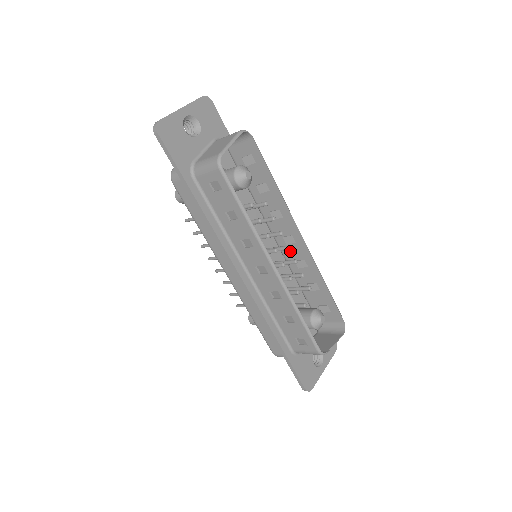
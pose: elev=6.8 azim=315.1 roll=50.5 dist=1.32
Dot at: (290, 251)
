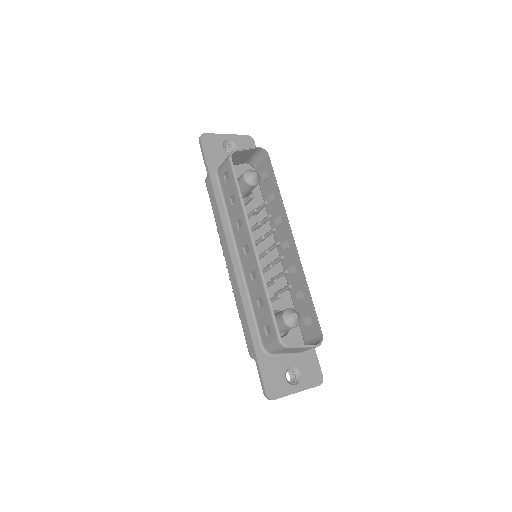
Dot at: (286, 258)
